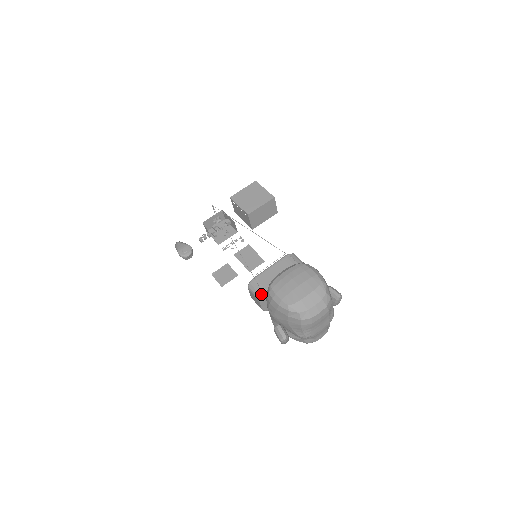
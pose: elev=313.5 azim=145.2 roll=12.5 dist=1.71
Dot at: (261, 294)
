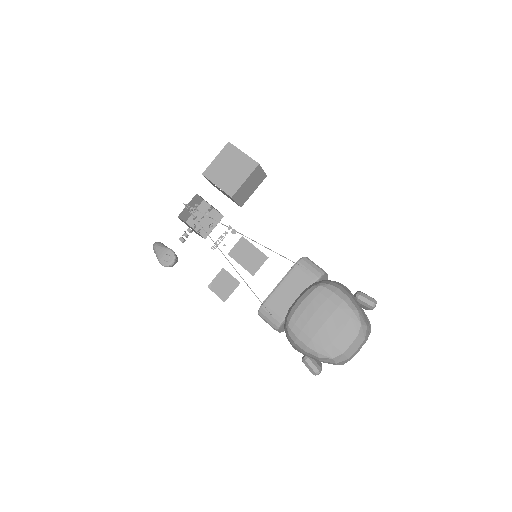
Dot at: (277, 325)
